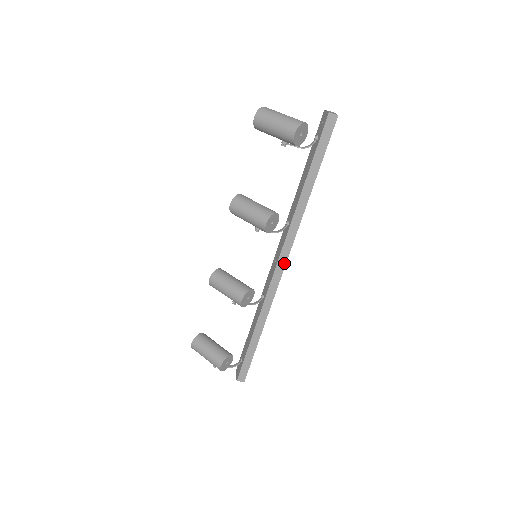
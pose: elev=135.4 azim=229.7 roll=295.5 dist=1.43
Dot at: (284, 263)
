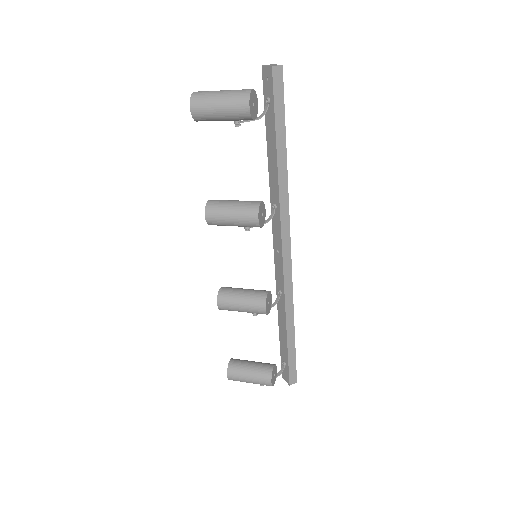
Dot at: (289, 248)
